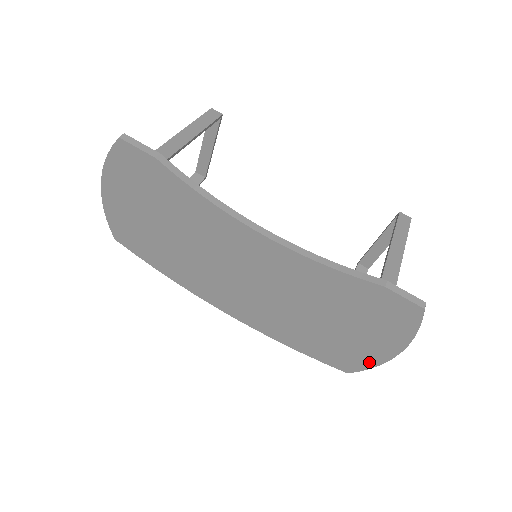
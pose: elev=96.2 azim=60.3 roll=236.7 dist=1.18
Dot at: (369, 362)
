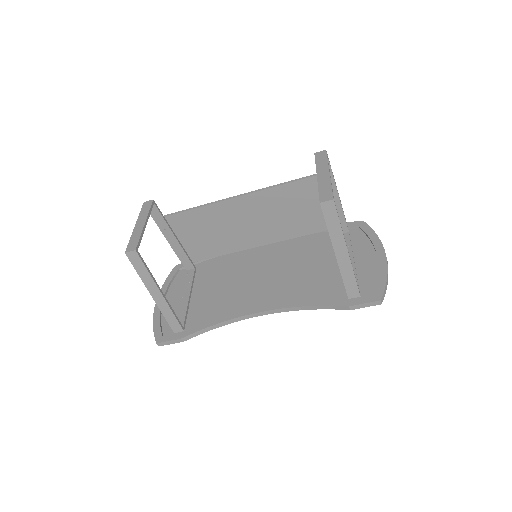
Dot at: occluded
